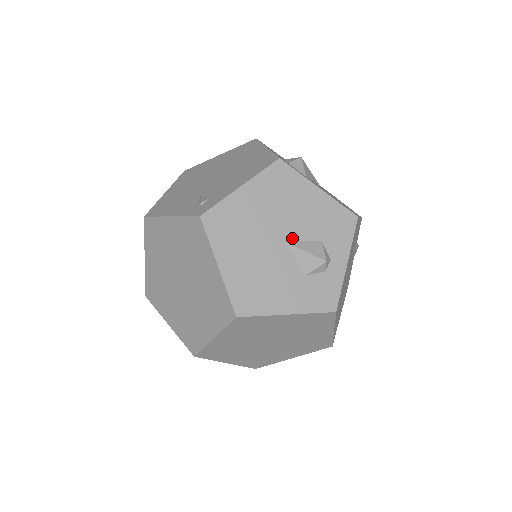
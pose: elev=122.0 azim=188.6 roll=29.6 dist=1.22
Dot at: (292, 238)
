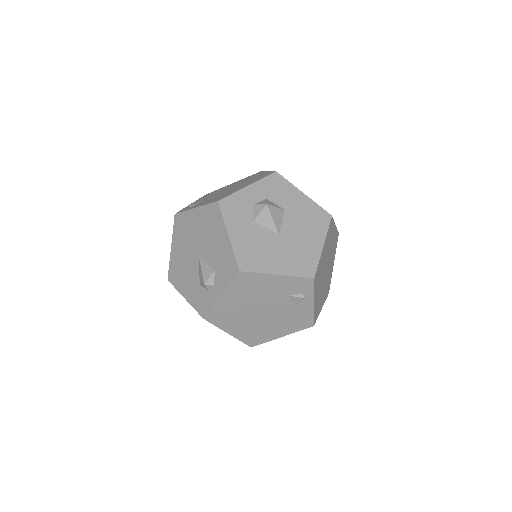
Dot at: (203, 257)
